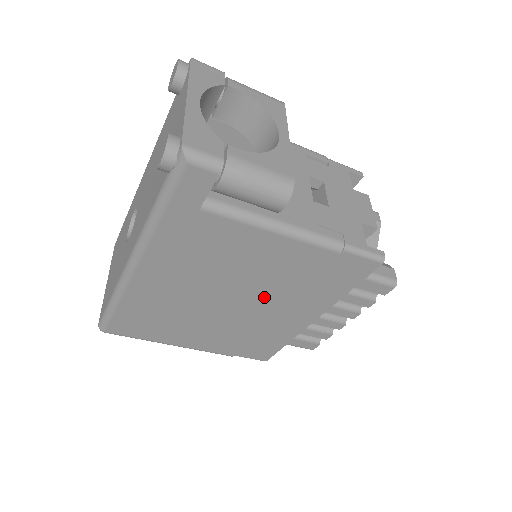
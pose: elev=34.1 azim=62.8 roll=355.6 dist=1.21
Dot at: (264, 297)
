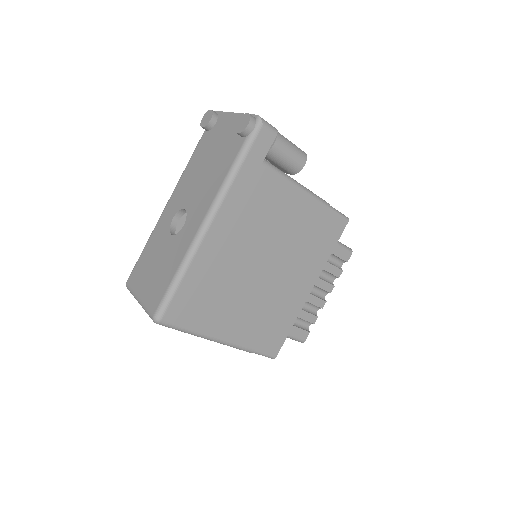
Dot at: (285, 259)
